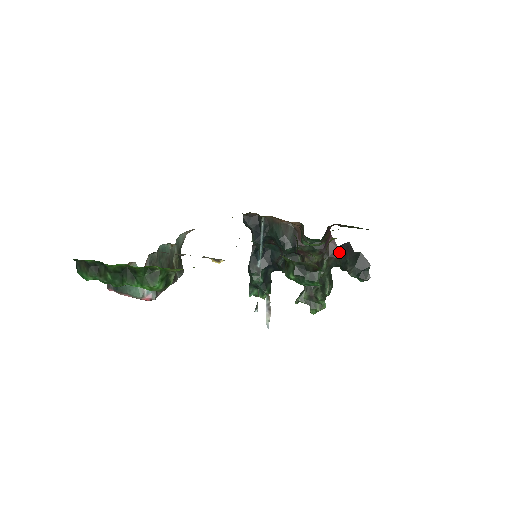
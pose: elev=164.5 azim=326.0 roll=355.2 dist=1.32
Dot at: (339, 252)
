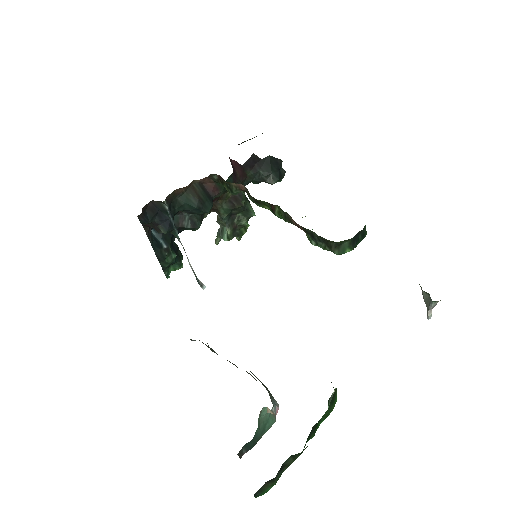
Dot at: (246, 170)
